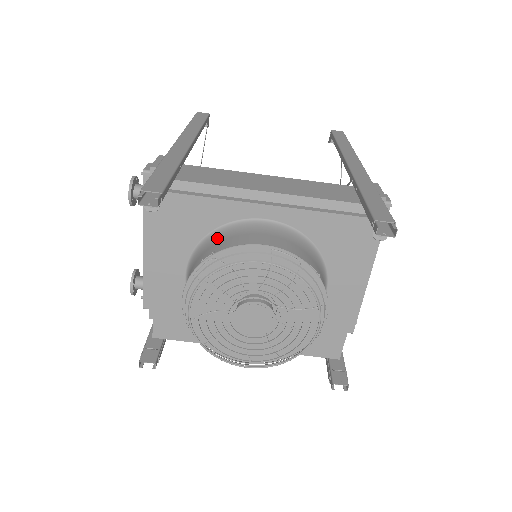
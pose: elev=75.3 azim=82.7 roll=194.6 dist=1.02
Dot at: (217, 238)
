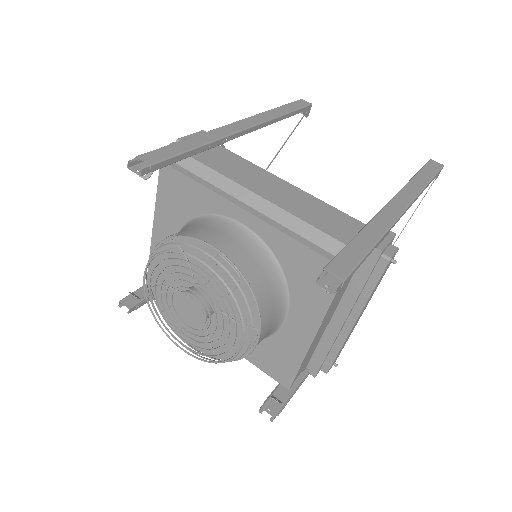
Dot at: (195, 223)
